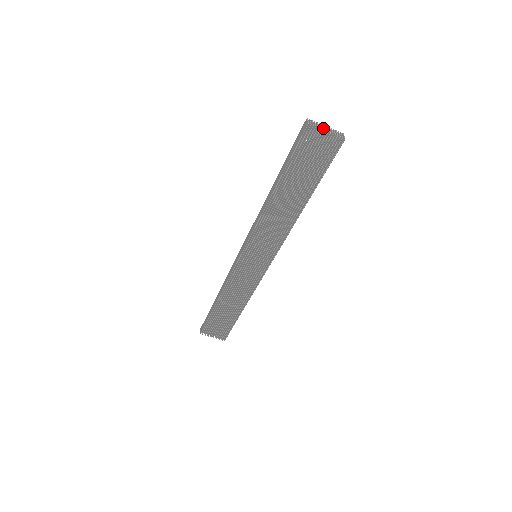
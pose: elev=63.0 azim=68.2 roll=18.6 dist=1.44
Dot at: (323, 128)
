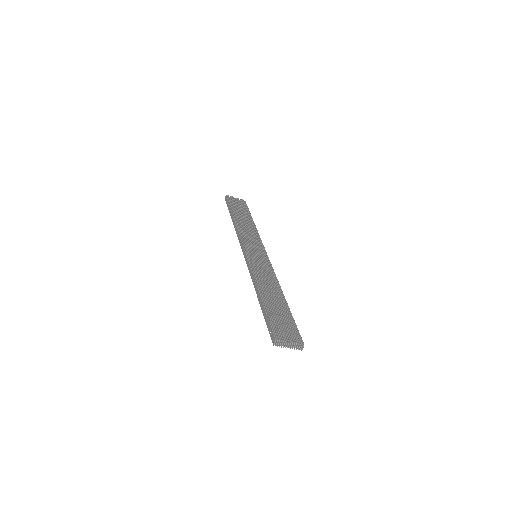
Dot at: occluded
